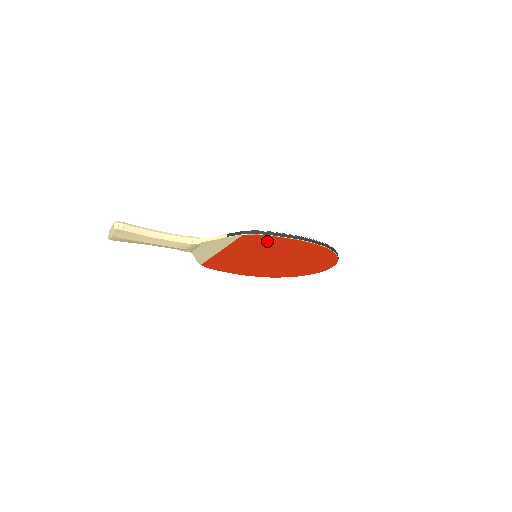
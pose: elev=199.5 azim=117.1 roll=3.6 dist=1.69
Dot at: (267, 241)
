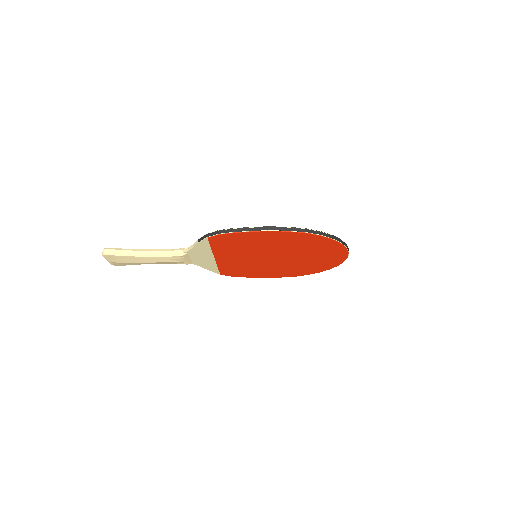
Dot at: (238, 239)
